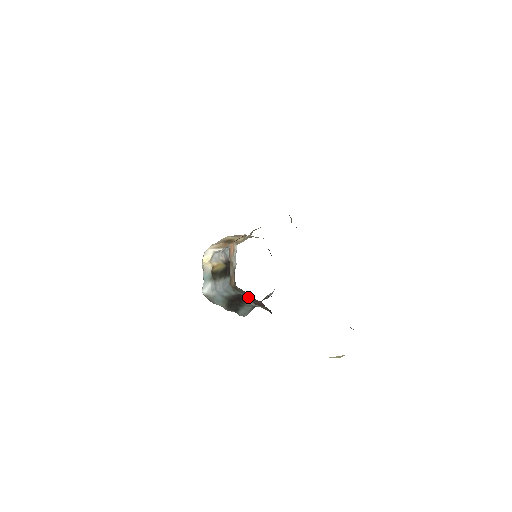
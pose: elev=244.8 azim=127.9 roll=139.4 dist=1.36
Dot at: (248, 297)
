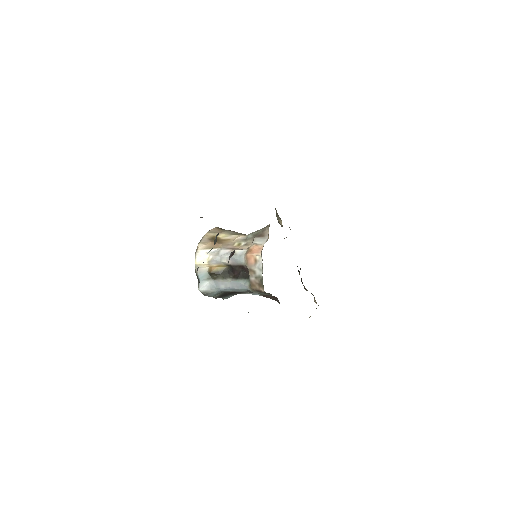
Dot at: (263, 294)
